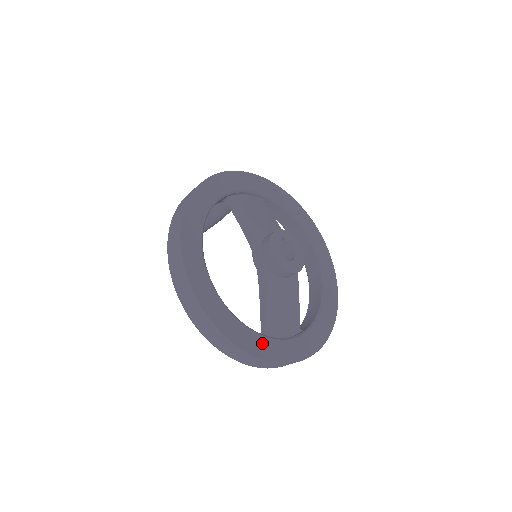
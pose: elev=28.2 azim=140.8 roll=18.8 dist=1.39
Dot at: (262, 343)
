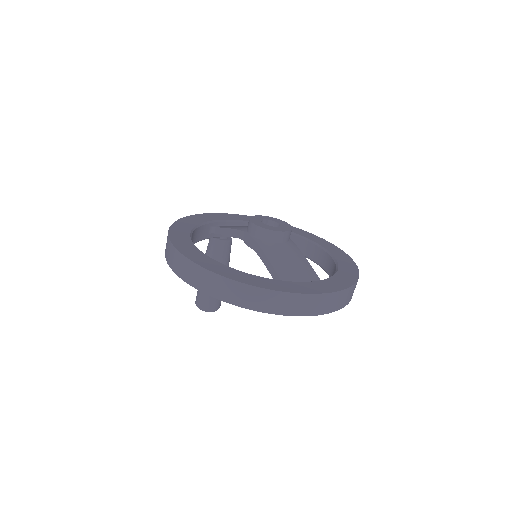
Dot at: (278, 284)
